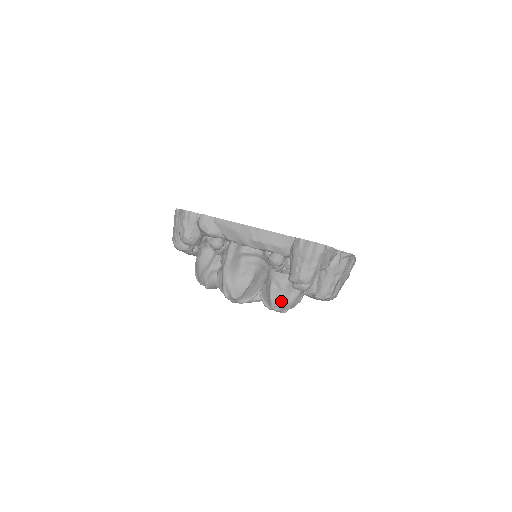
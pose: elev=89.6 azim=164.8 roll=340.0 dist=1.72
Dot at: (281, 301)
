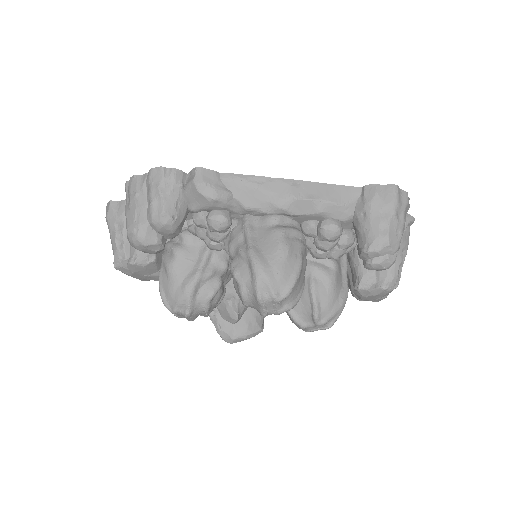
Dot at: (329, 305)
